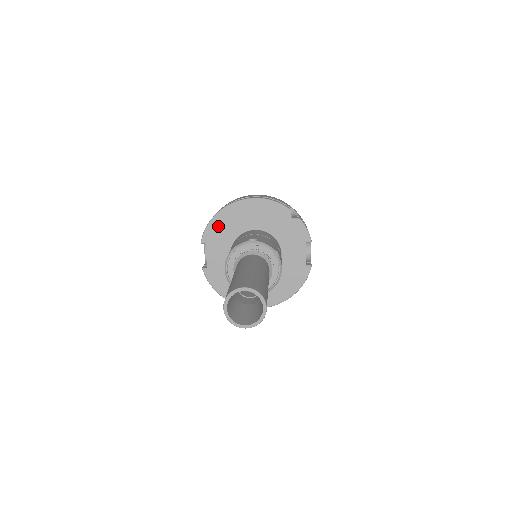
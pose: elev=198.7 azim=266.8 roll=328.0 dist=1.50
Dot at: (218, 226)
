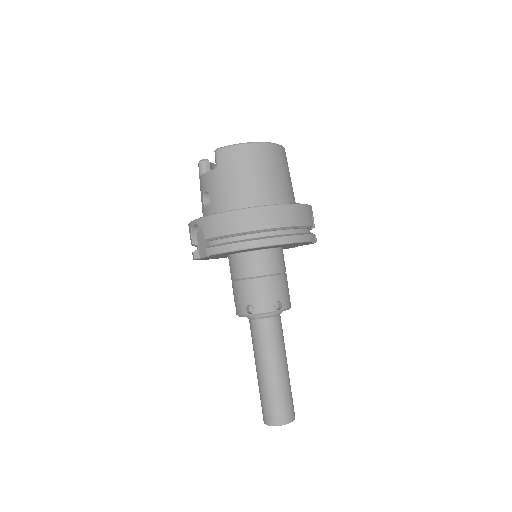
Dot at: occluded
